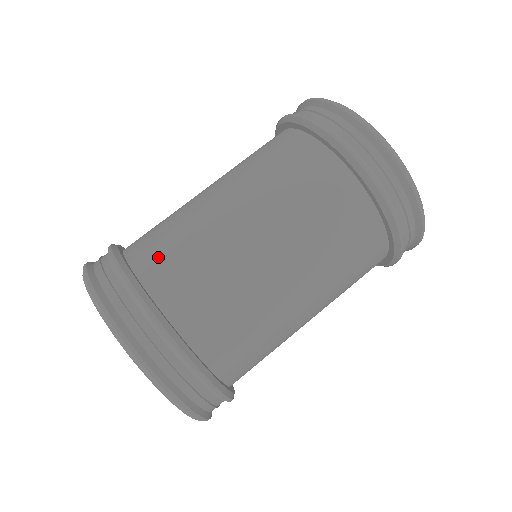
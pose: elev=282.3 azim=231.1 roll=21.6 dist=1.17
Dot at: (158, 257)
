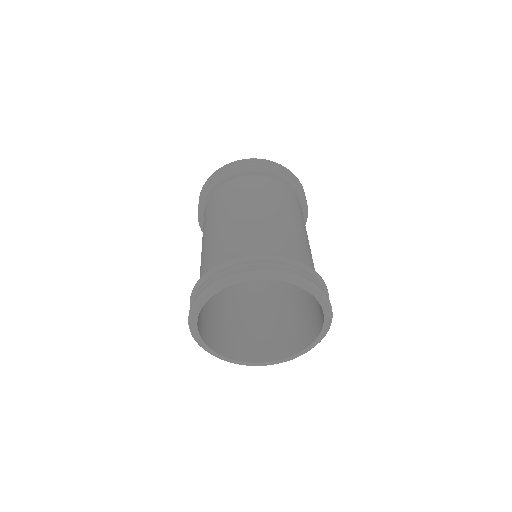
Dot at: (266, 245)
